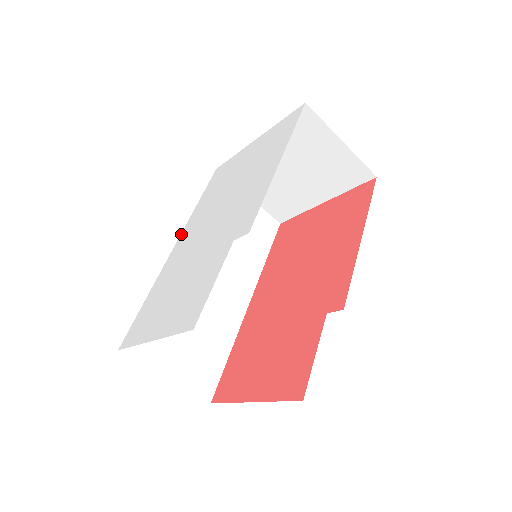
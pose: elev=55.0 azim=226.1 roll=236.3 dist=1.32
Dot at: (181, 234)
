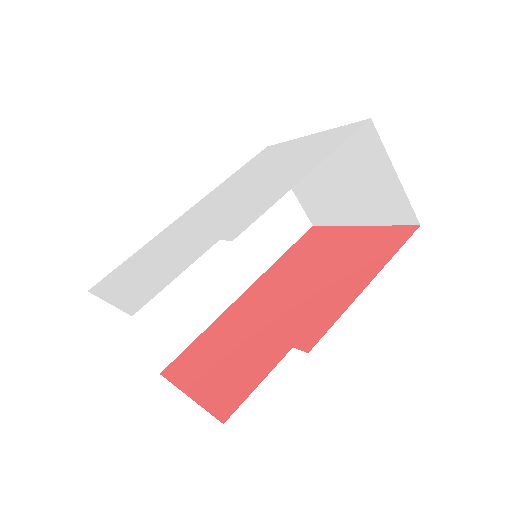
Dot at: (199, 201)
